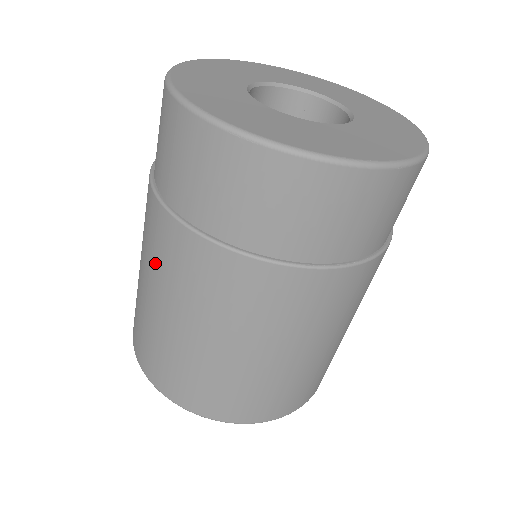
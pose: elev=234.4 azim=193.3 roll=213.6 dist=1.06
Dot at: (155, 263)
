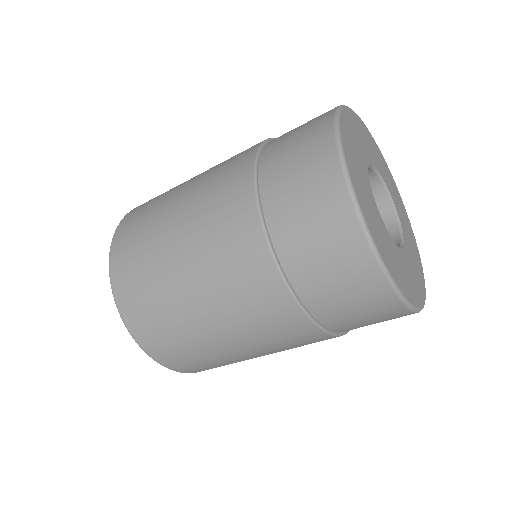
Dot at: (255, 330)
